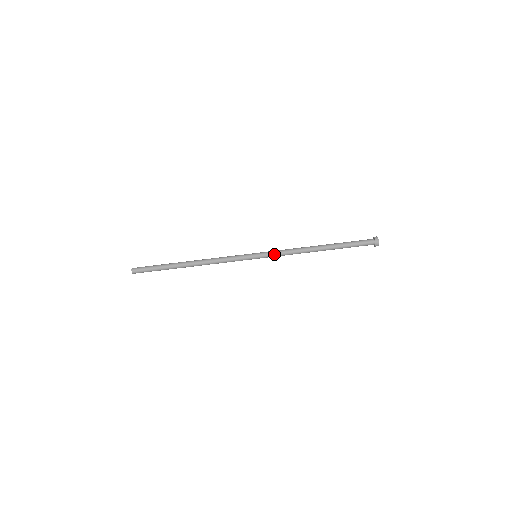
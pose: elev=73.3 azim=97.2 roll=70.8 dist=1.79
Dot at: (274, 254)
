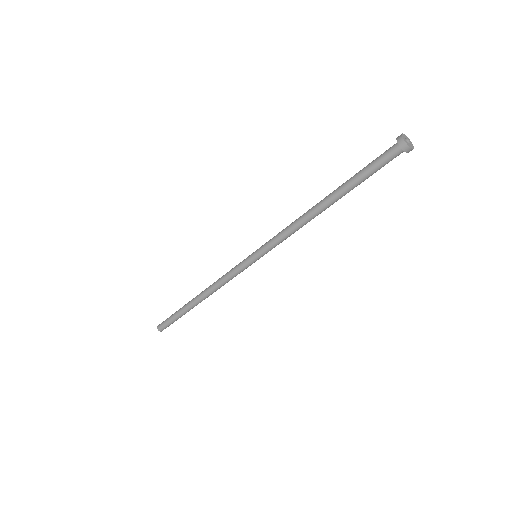
Dot at: occluded
